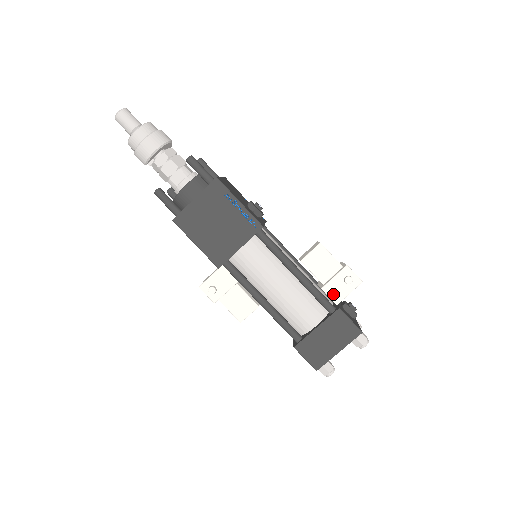
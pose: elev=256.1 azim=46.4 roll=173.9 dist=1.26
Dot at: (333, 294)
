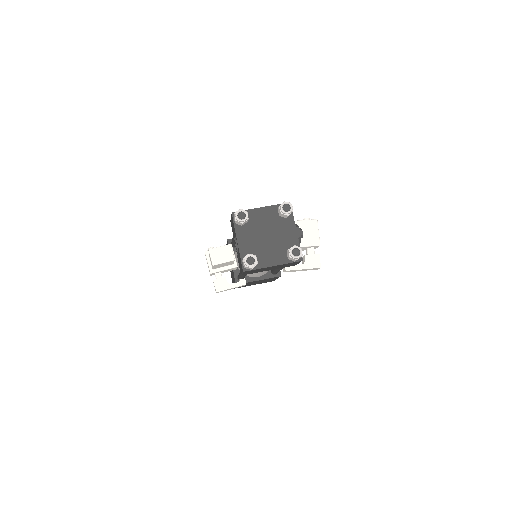
Dot at: occluded
